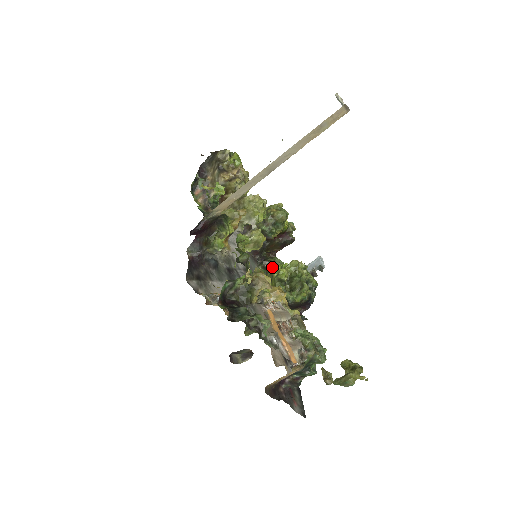
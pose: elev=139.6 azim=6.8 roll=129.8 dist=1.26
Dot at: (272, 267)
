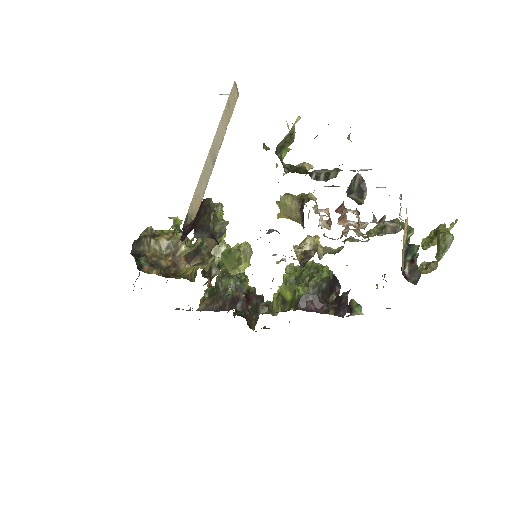
Dot at: occluded
